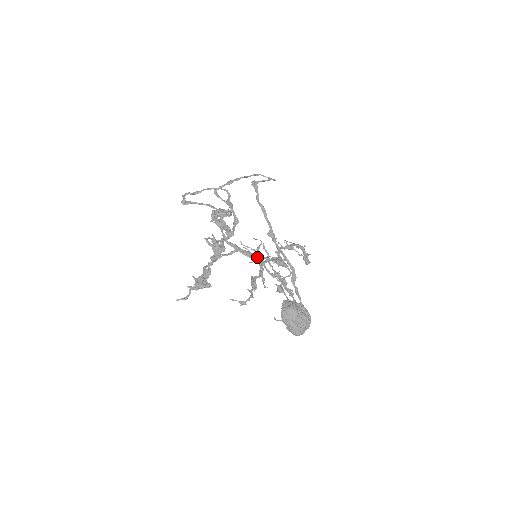
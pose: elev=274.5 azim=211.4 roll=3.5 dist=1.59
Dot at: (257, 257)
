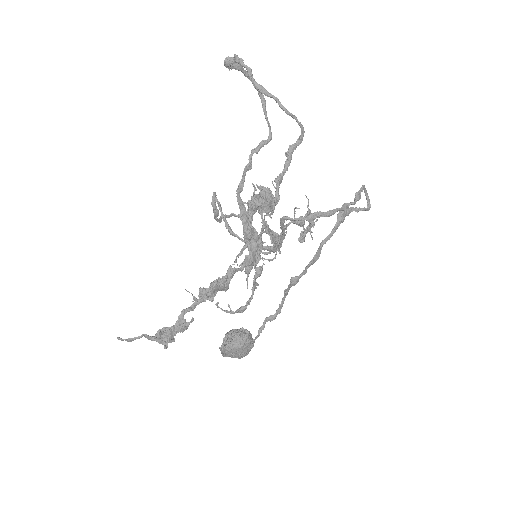
Dot at: occluded
